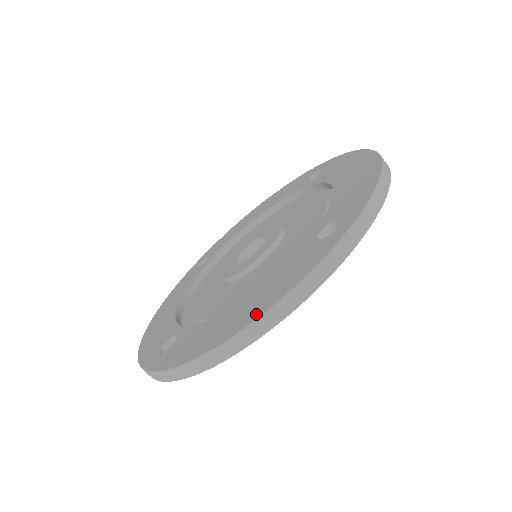
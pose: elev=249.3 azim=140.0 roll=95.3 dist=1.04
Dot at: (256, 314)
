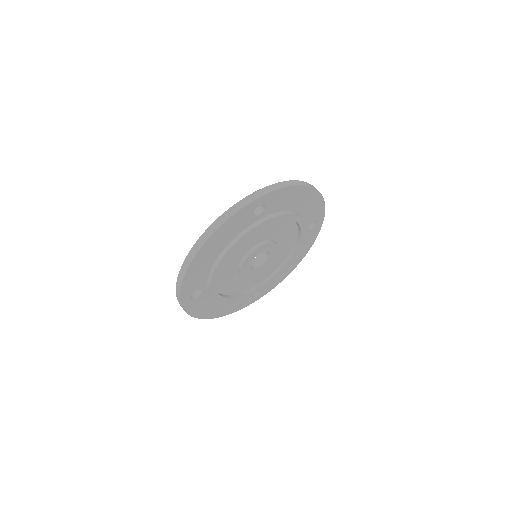
Dot at: occluded
